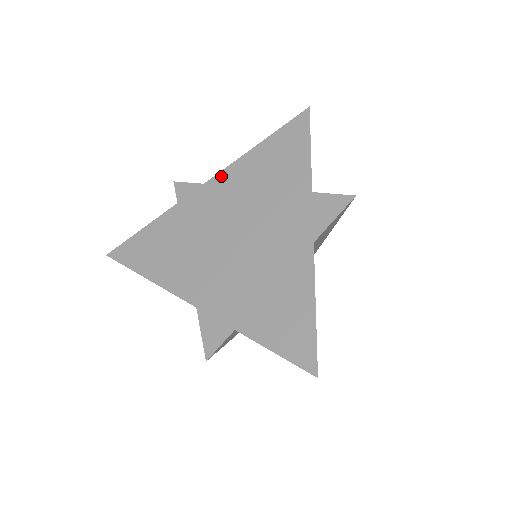
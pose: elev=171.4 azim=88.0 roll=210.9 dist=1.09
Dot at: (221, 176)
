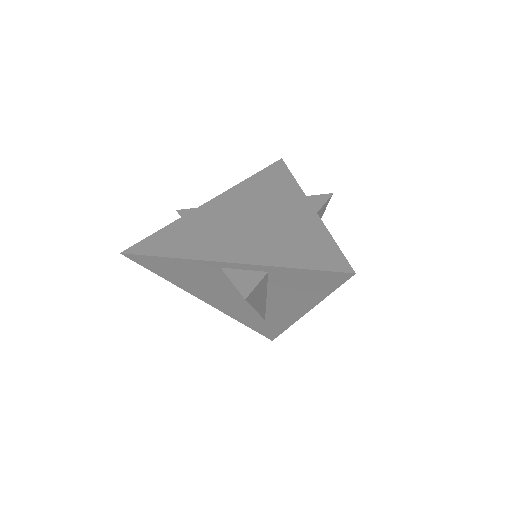
Dot at: (223, 195)
